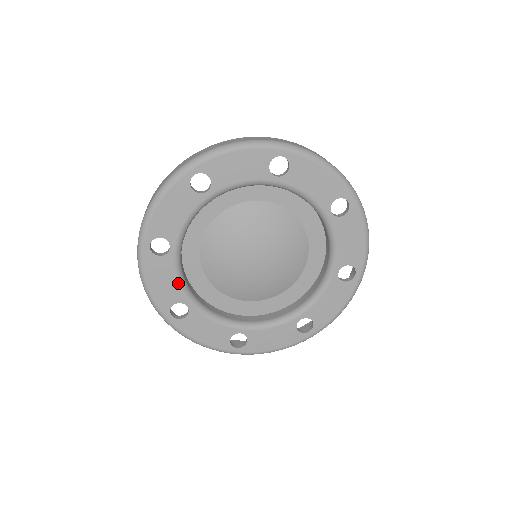
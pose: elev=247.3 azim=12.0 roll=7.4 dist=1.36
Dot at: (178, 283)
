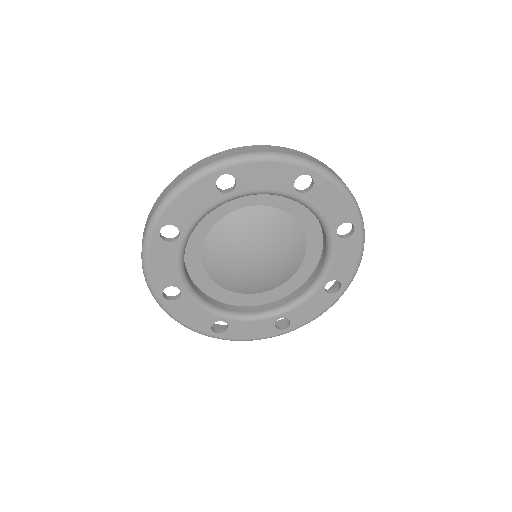
Dot at: (198, 217)
